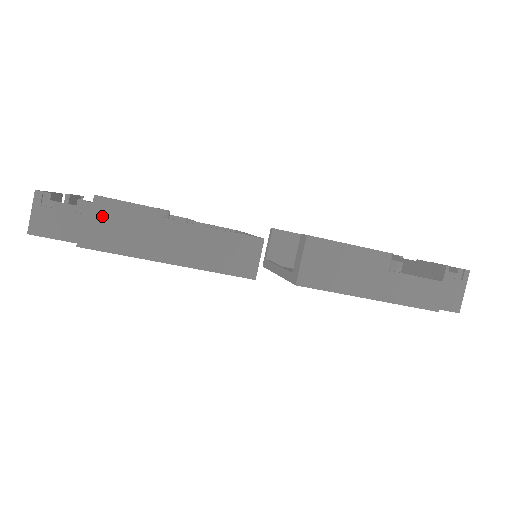
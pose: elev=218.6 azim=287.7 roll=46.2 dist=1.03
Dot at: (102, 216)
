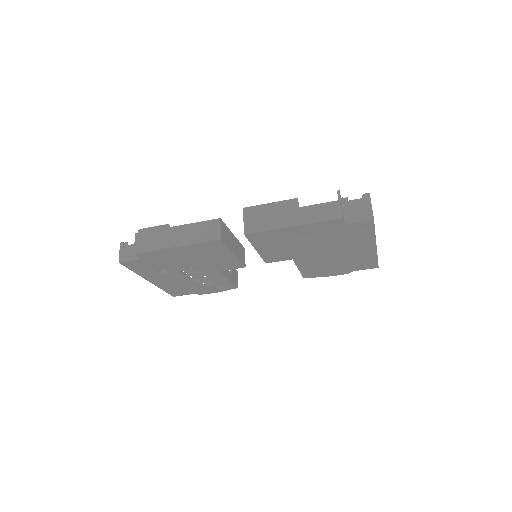
Dot at: (143, 237)
